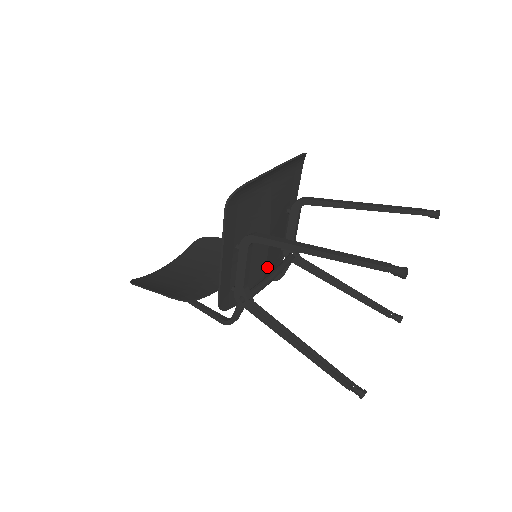
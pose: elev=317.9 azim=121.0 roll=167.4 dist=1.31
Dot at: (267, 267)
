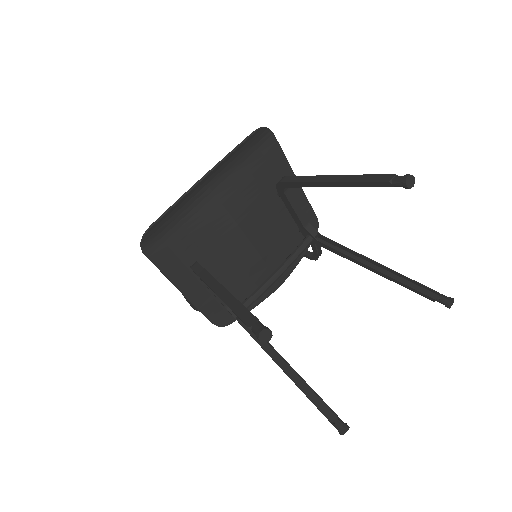
Dot at: (274, 263)
